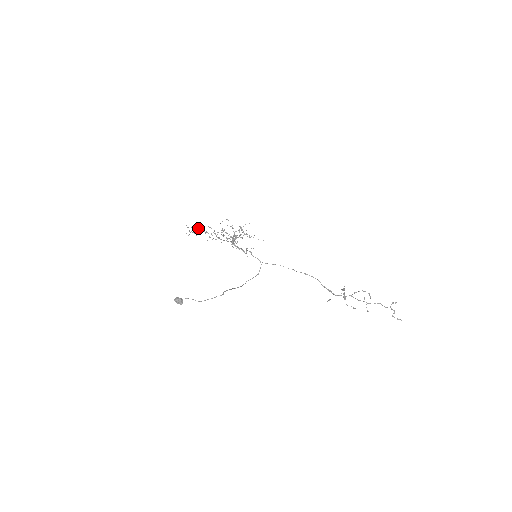
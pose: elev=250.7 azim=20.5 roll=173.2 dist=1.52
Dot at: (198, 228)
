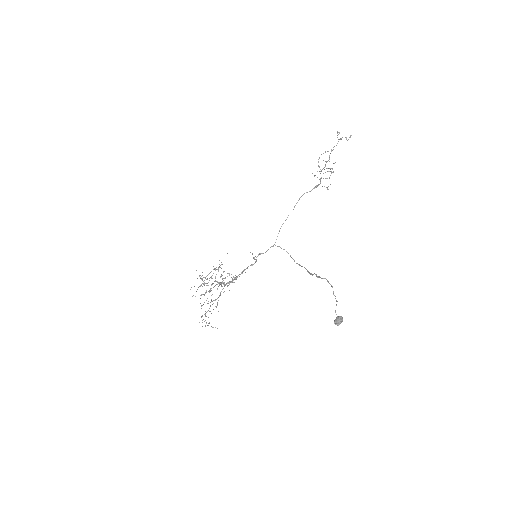
Dot at: occluded
